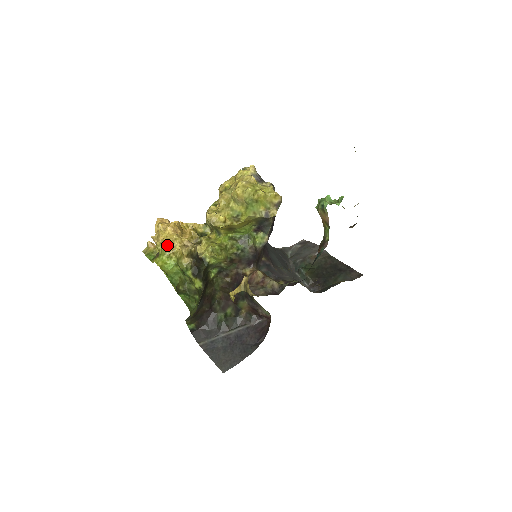
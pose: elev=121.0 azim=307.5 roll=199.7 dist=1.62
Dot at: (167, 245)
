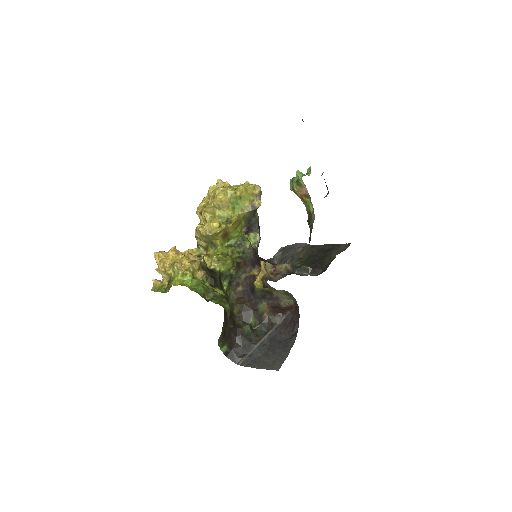
Dot at: (177, 264)
